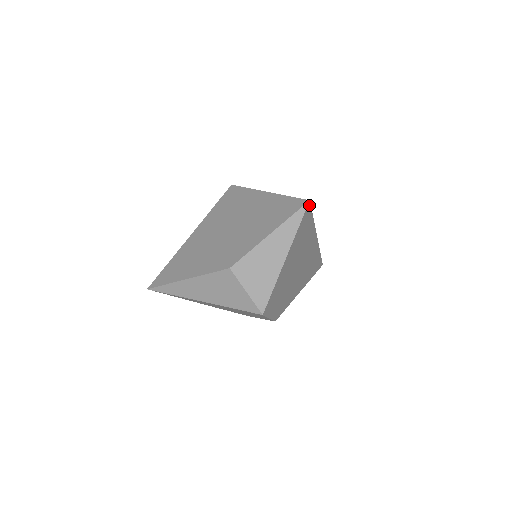
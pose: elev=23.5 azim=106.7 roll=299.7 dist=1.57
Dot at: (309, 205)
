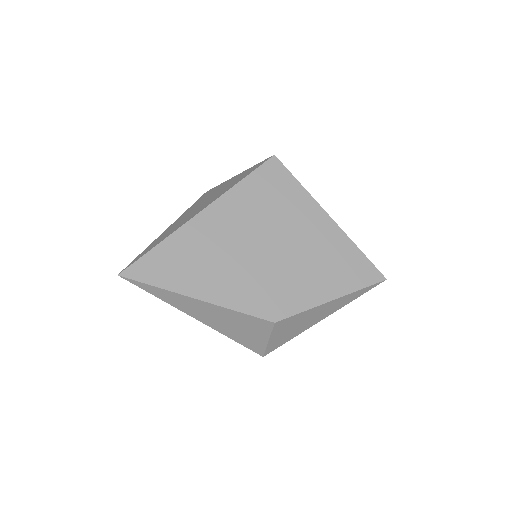
Dot at: occluded
